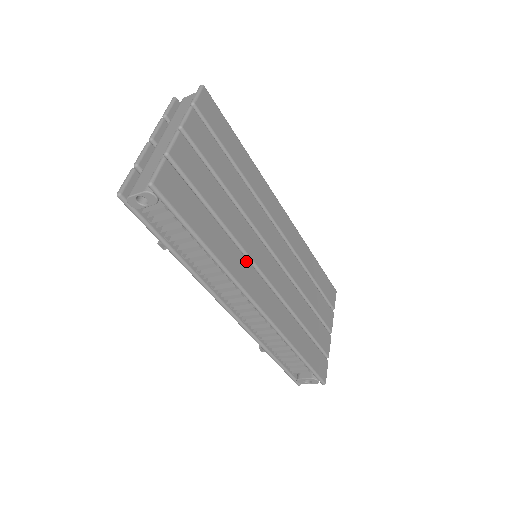
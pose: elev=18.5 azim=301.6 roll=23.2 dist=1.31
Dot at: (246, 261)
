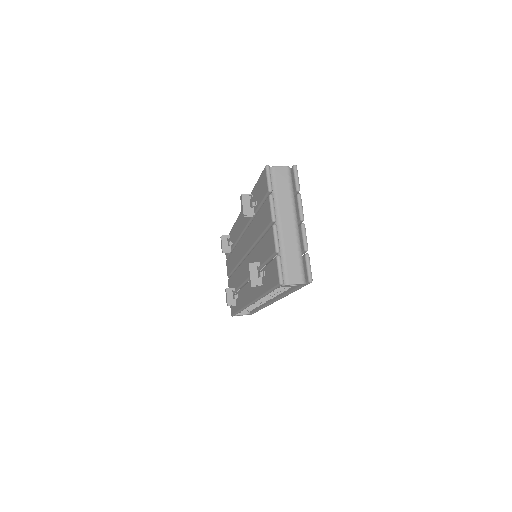
Dot at: occluded
